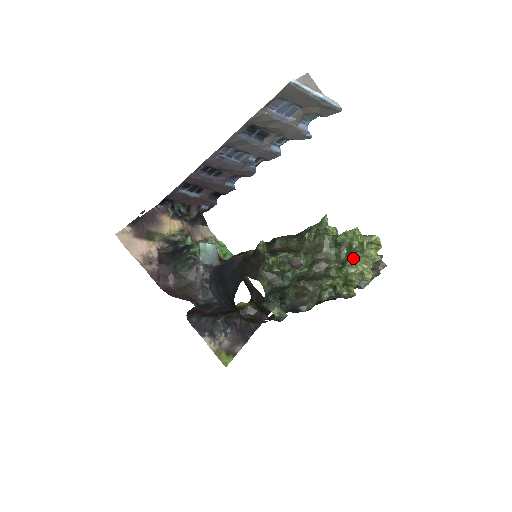
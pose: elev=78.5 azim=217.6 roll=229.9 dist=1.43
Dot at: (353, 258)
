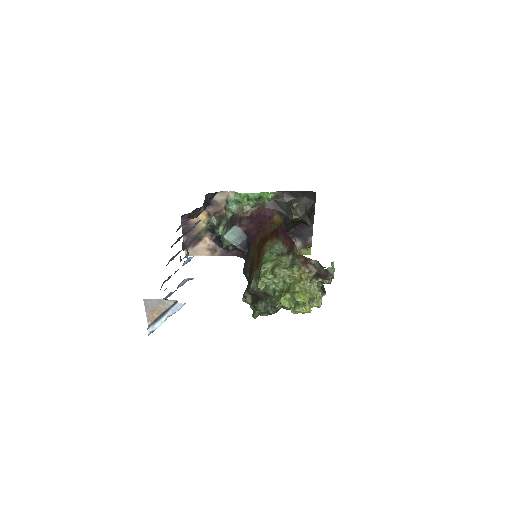
Dot at: occluded
